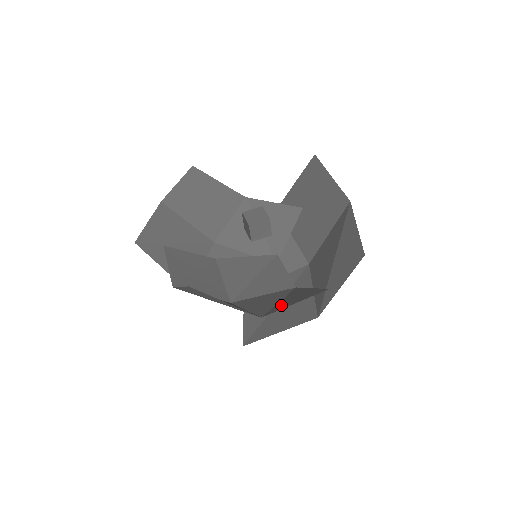
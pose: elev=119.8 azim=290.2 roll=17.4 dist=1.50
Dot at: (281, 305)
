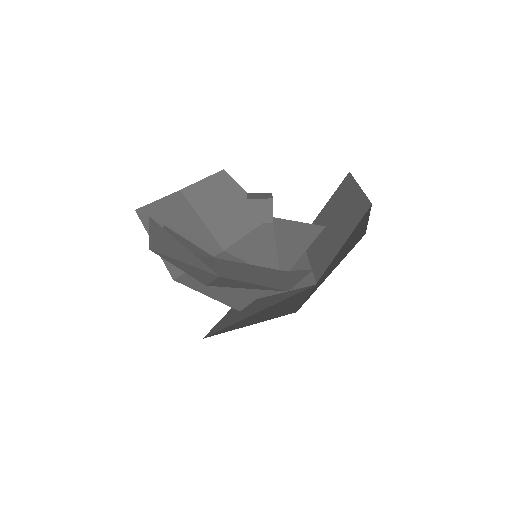
Dot at: (252, 278)
